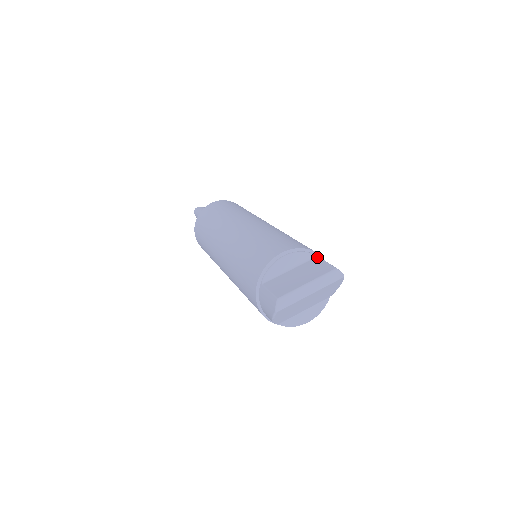
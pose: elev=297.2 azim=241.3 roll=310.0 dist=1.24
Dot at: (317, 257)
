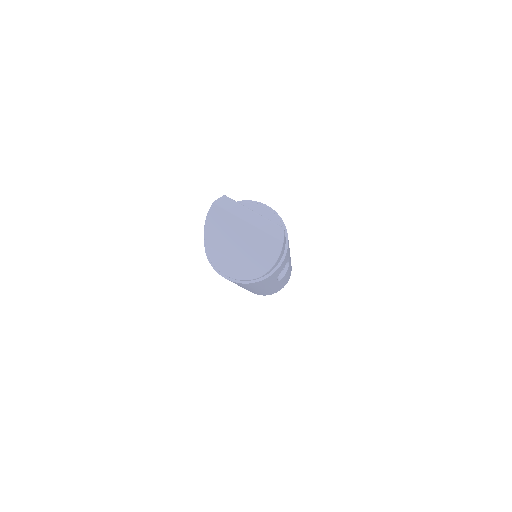
Dot at: occluded
